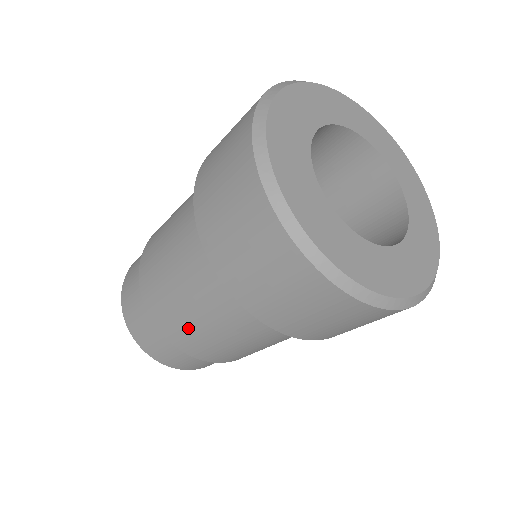
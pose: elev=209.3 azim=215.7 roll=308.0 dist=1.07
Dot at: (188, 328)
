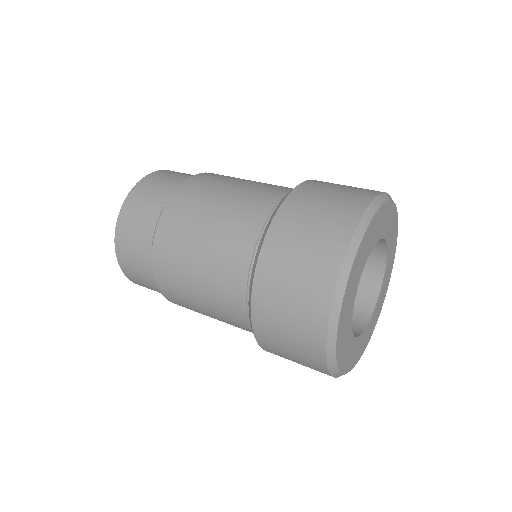
Dot at: occluded
